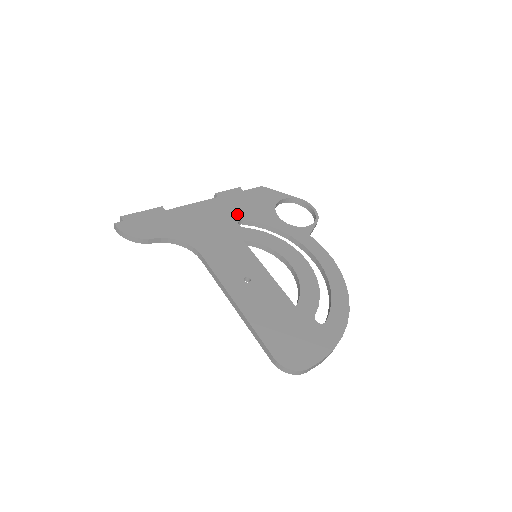
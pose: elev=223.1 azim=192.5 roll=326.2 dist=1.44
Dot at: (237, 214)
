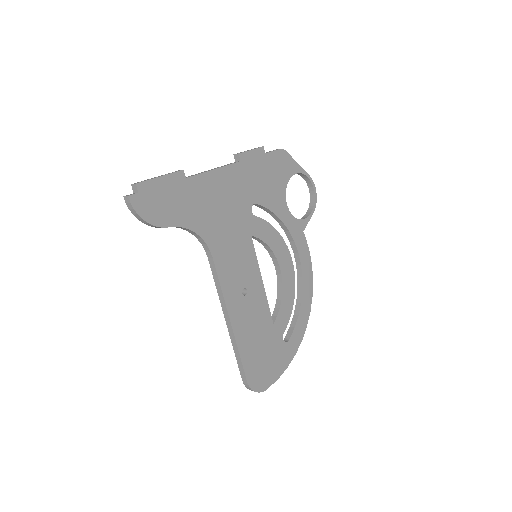
Dot at: (253, 193)
